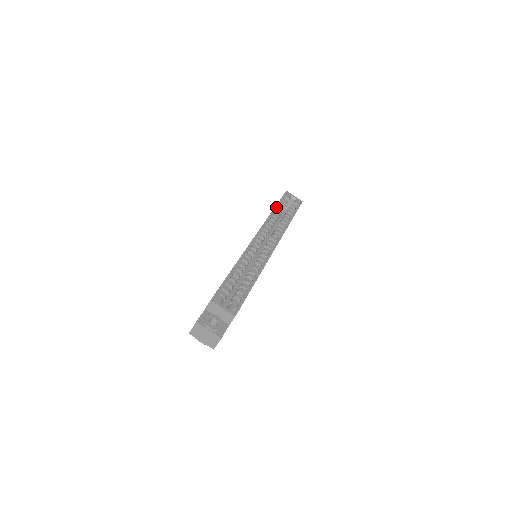
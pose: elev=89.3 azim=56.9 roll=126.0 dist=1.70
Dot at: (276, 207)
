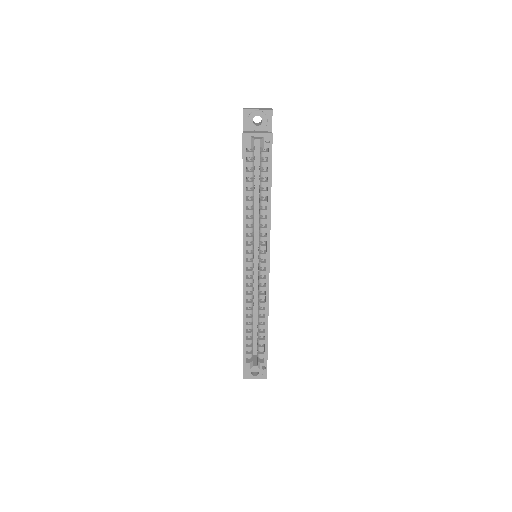
Dot at: (244, 192)
